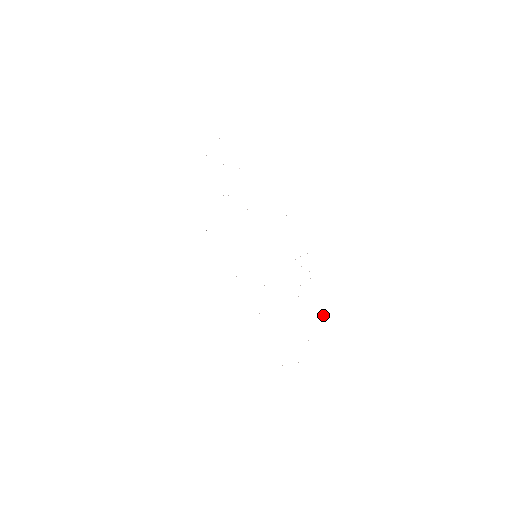
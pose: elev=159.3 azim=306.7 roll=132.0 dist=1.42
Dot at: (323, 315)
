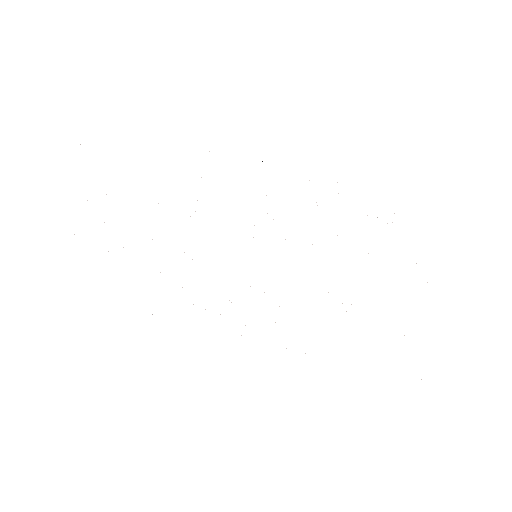
Dot at: occluded
